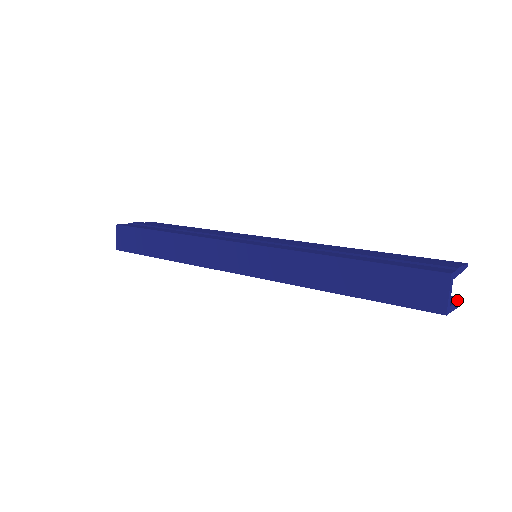
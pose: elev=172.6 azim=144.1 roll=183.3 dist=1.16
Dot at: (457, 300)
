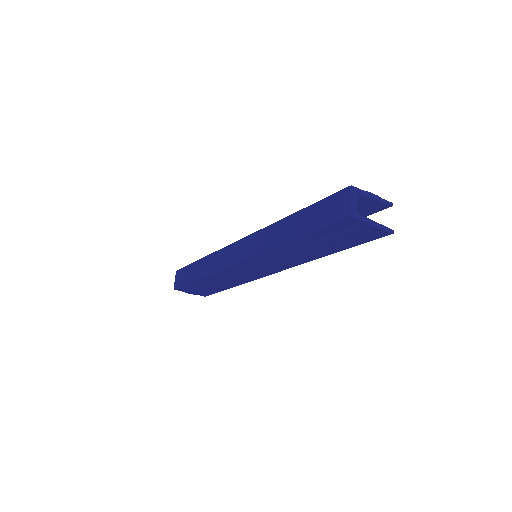
Dot at: (379, 224)
